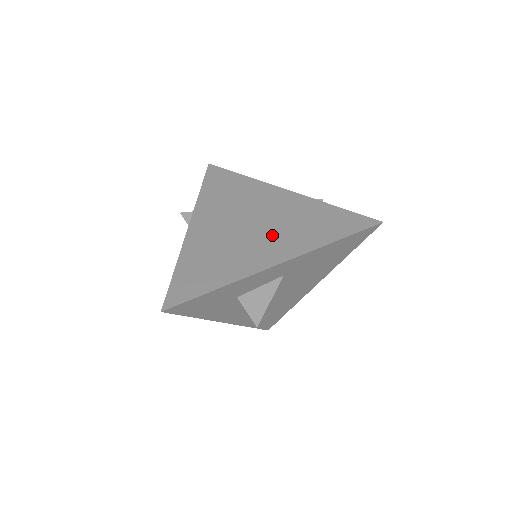
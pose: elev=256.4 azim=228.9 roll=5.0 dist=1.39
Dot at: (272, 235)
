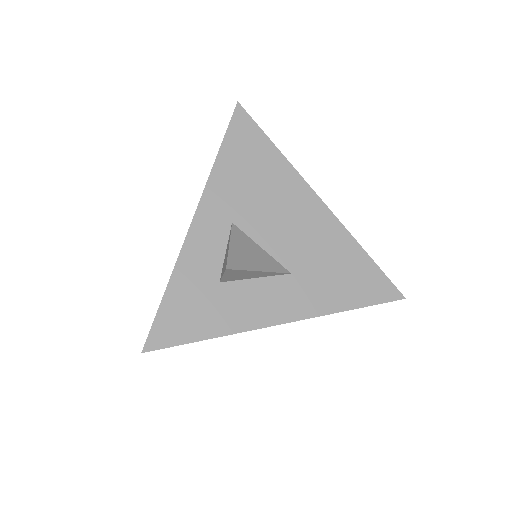
Dot at: occluded
